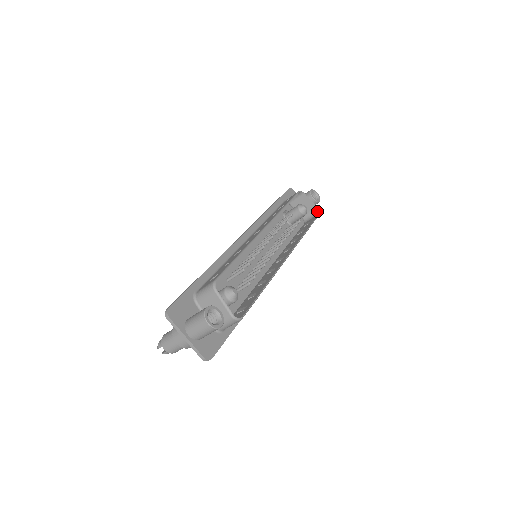
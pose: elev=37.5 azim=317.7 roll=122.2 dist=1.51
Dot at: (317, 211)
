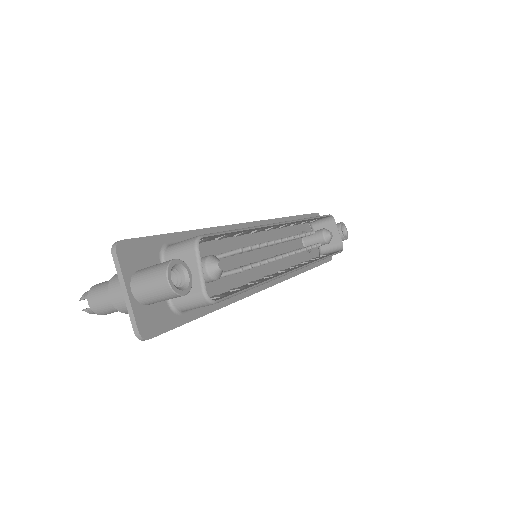
Dot at: (341, 247)
